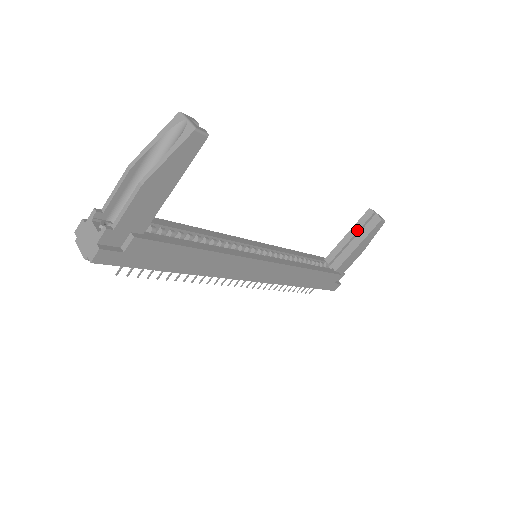
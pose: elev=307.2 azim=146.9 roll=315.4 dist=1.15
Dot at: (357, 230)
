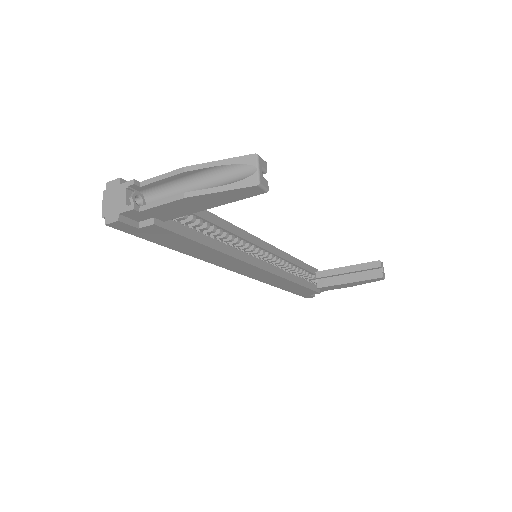
Dot at: (358, 270)
